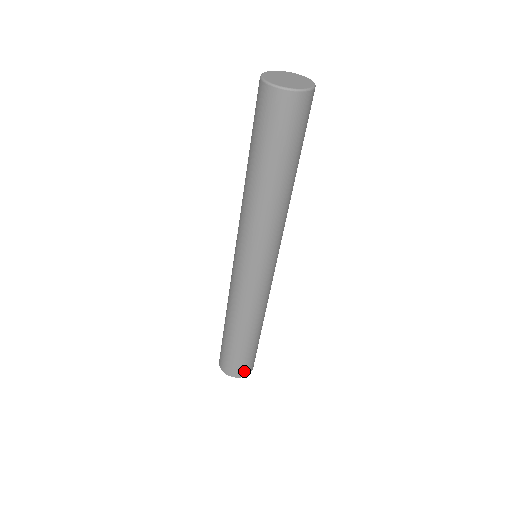
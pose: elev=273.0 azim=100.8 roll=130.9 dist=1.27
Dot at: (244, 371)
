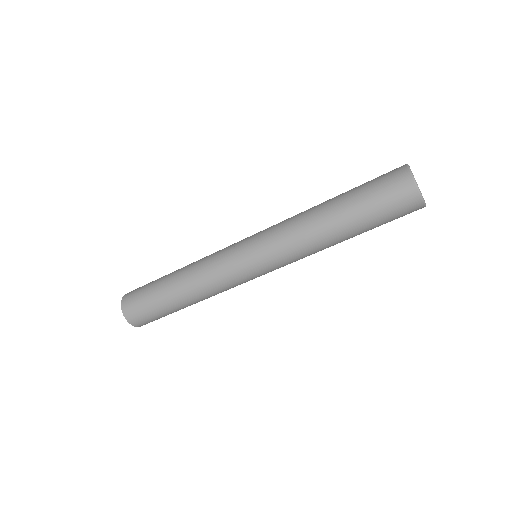
Dot at: occluded
